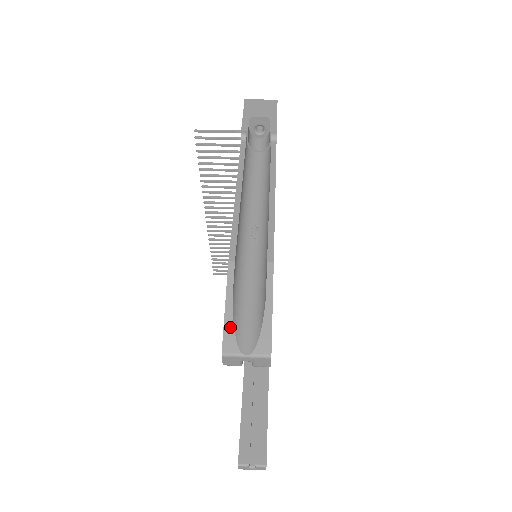
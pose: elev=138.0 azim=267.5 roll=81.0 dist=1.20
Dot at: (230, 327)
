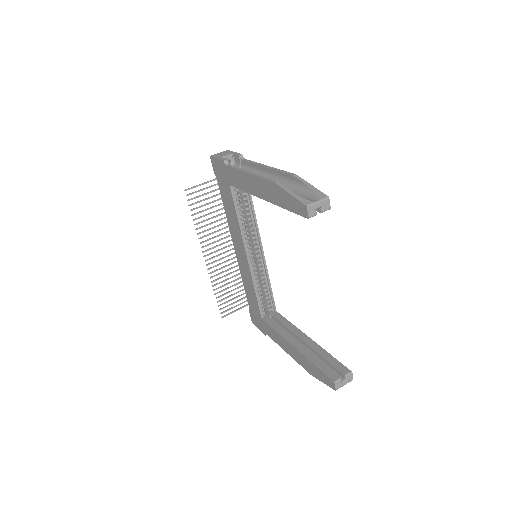
Dot at: (300, 198)
